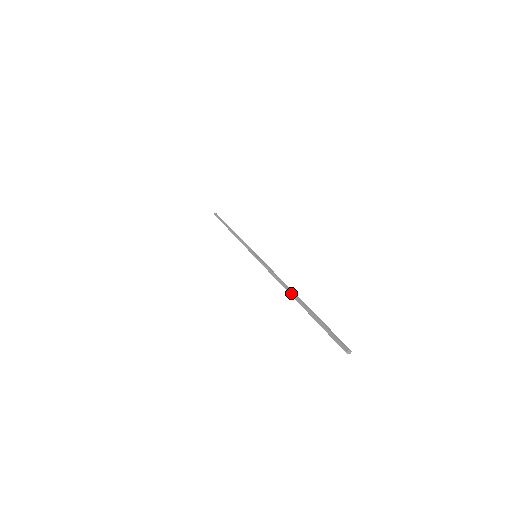
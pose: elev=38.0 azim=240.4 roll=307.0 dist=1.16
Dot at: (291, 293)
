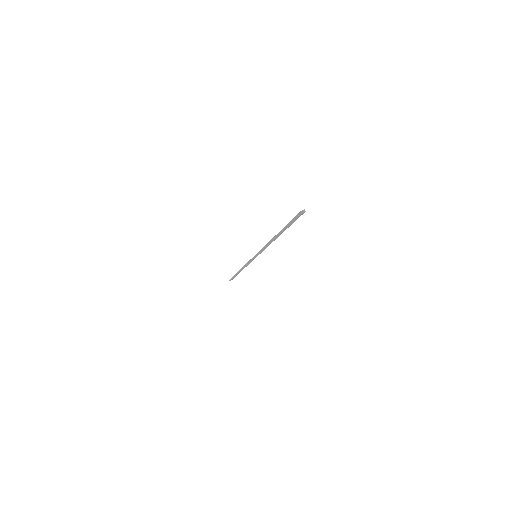
Dot at: (276, 235)
